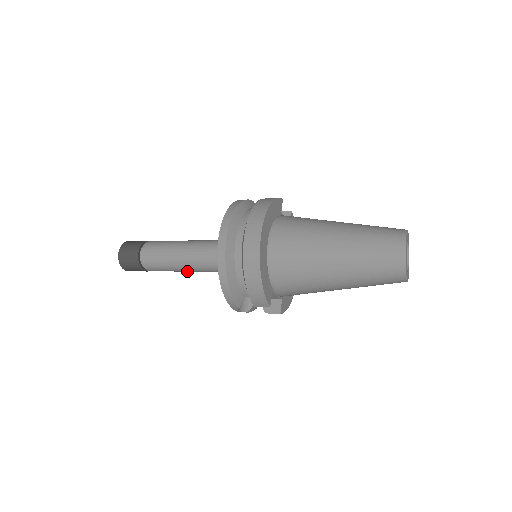
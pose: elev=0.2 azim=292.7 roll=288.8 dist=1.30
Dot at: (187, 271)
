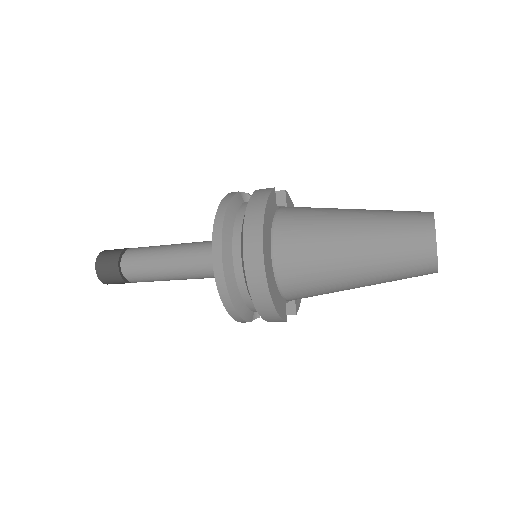
Dot at: occluded
